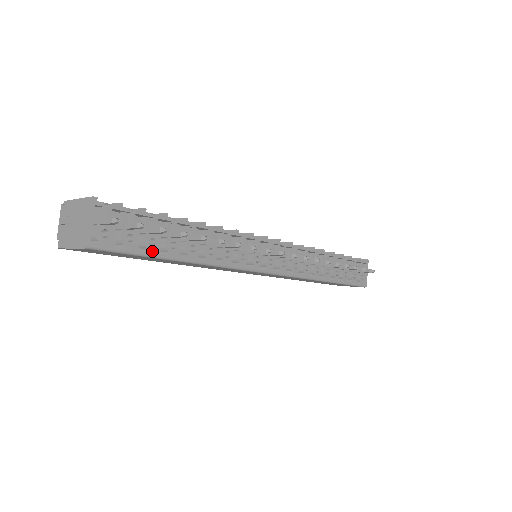
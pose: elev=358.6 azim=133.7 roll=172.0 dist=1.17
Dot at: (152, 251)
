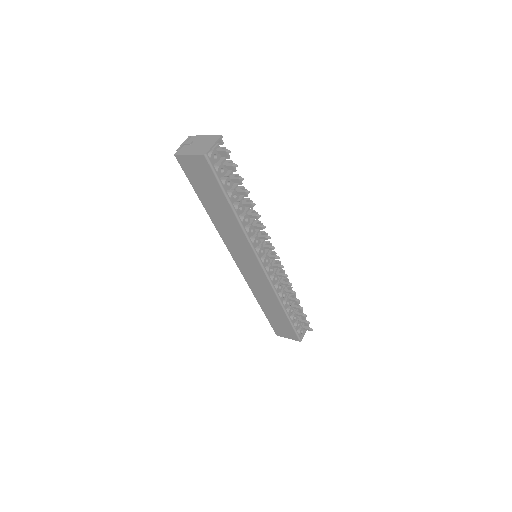
Dot at: (226, 188)
